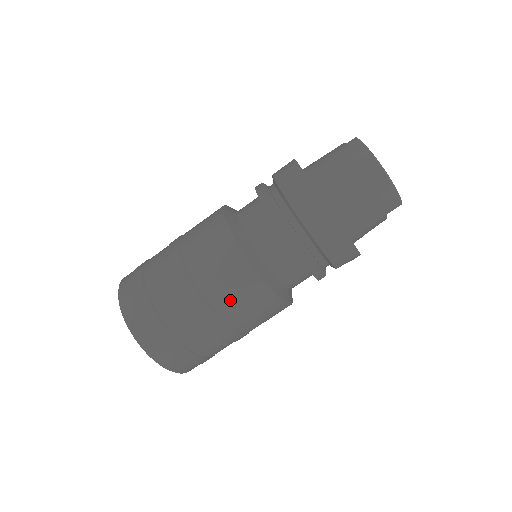
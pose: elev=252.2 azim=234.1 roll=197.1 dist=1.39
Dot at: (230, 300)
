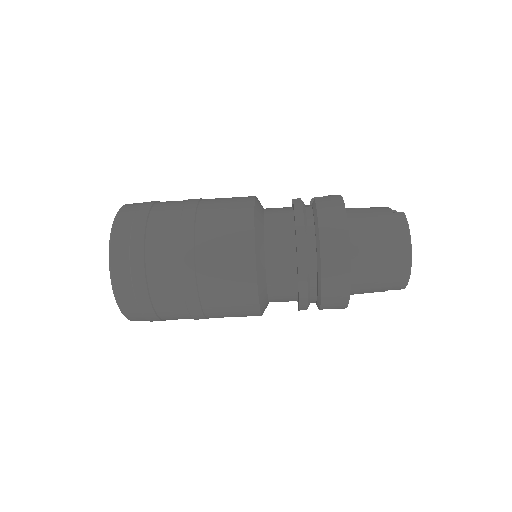
Dot at: (219, 292)
